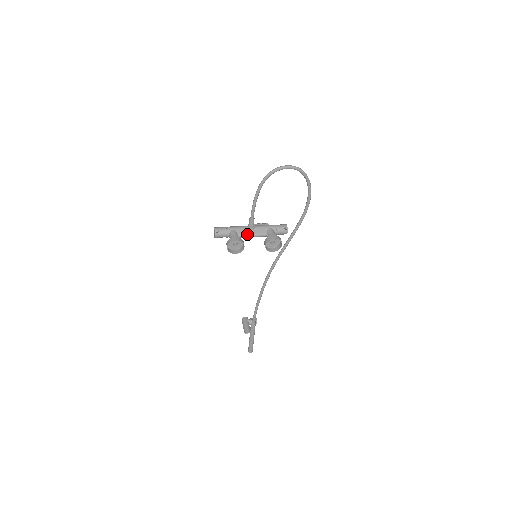
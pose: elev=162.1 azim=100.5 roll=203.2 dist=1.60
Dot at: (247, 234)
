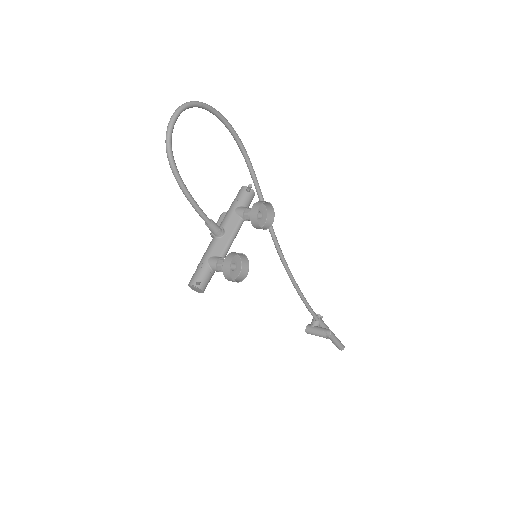
Dot at: (226, 244)
